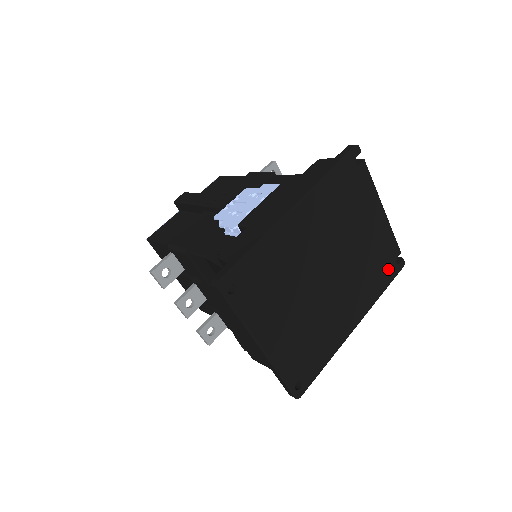
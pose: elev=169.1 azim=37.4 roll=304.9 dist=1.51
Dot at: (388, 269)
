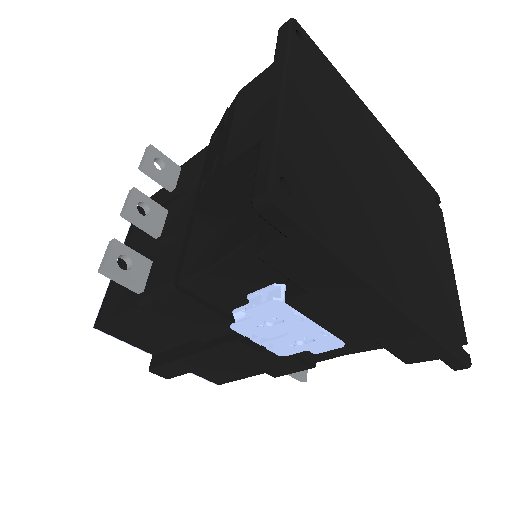
Dot at: (450, 328)
